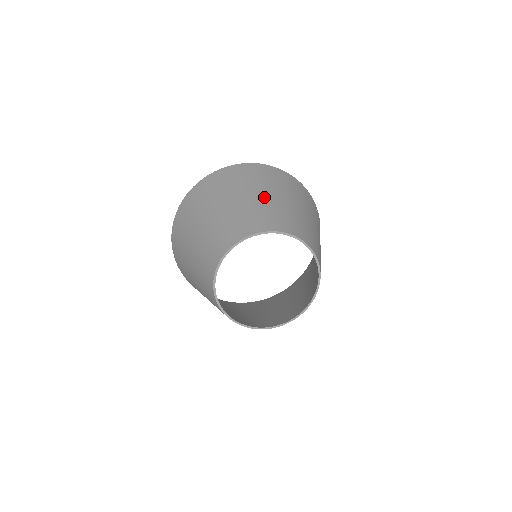
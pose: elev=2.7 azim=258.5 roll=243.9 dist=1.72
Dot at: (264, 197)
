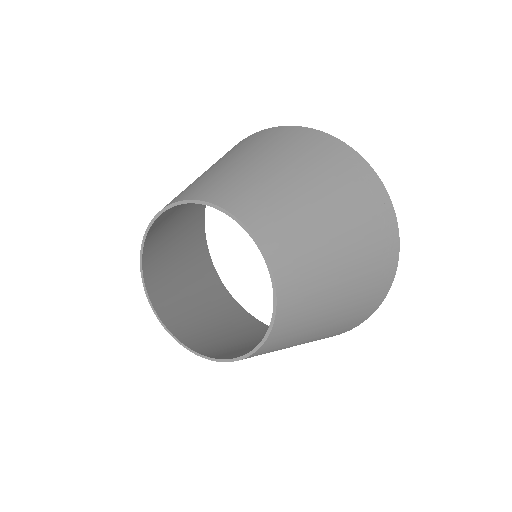
Dot at: (220, 165)
